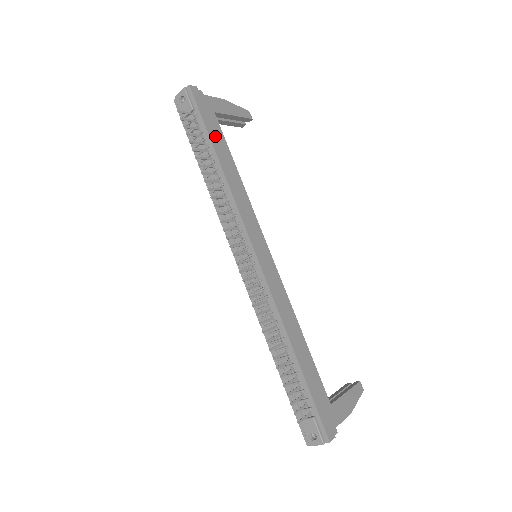
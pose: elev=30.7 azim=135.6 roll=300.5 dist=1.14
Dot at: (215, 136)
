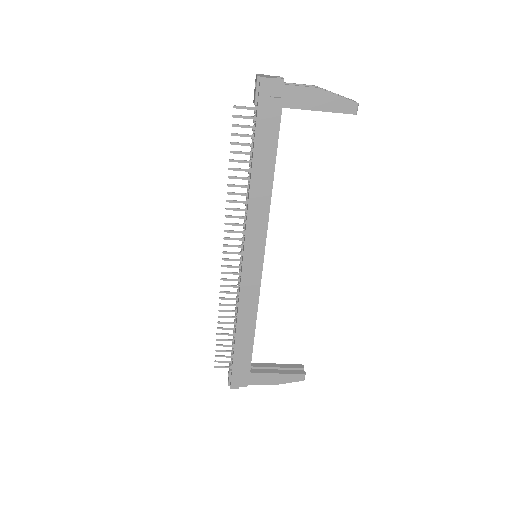
Dot at: (263, 143)
